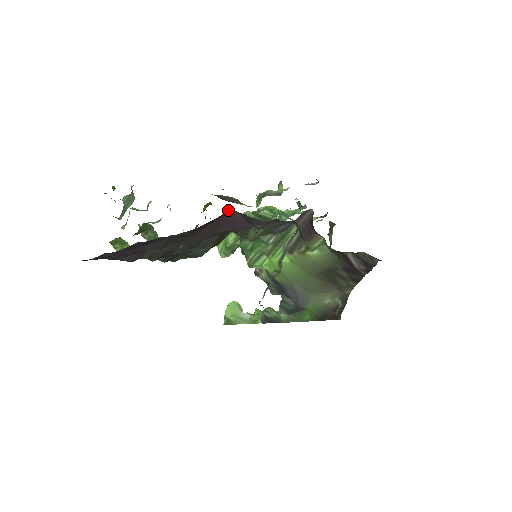
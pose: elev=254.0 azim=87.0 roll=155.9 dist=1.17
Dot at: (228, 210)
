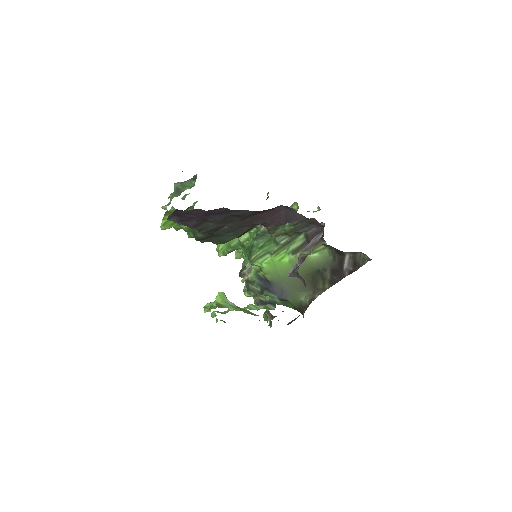
Dot at: (280, 205)
